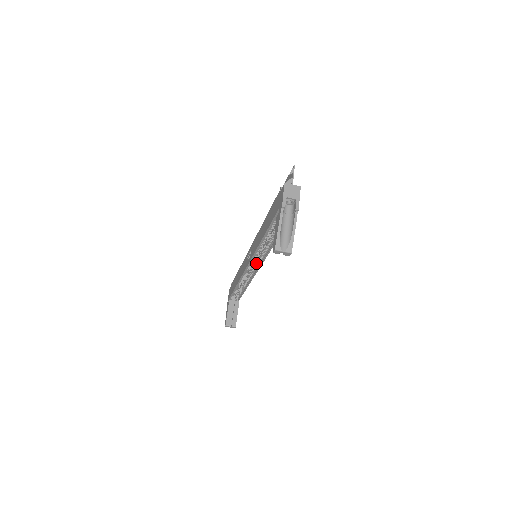
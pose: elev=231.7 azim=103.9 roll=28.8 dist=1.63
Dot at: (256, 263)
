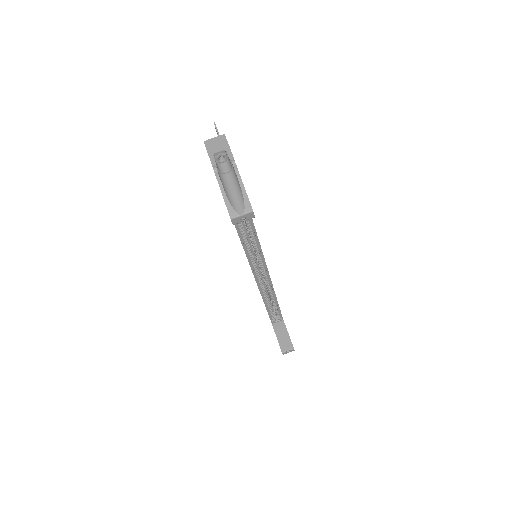
Dot at: (259, 263)
